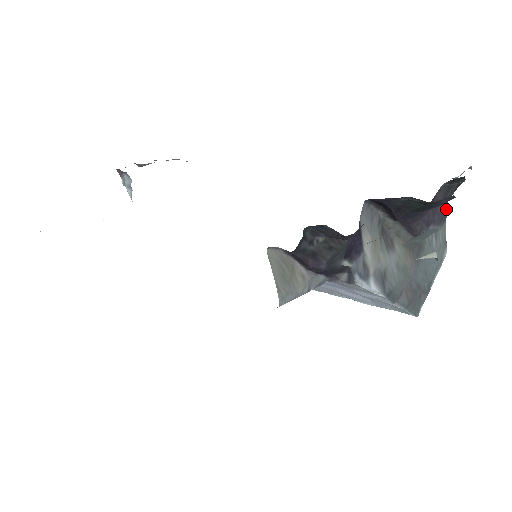
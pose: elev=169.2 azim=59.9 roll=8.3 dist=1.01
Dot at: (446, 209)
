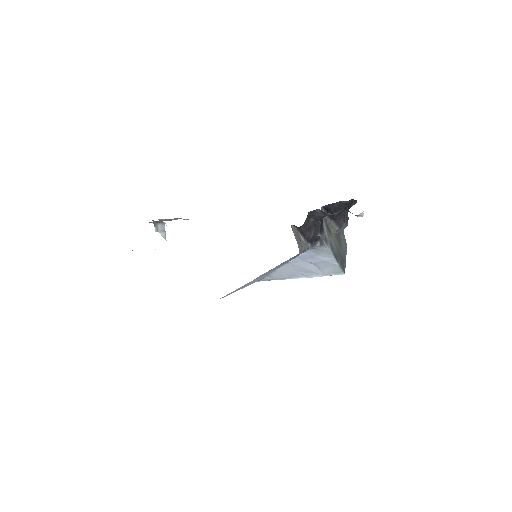
Dot at: occluded
